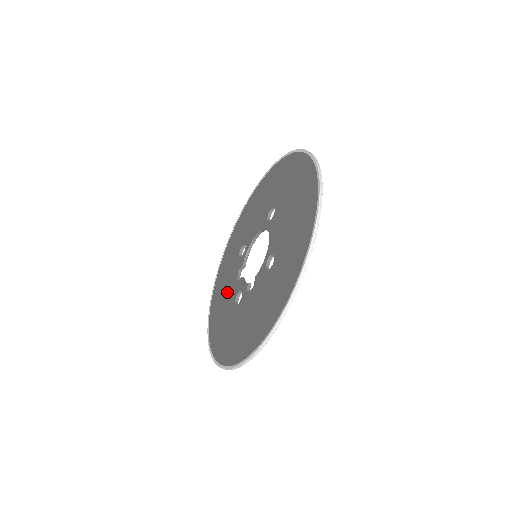
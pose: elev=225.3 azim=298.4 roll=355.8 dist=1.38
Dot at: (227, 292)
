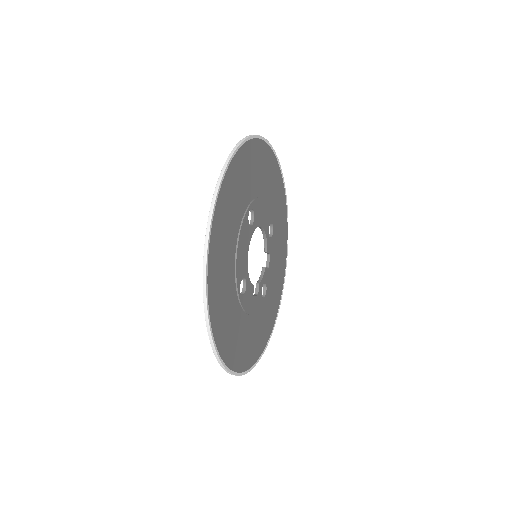
Dot at: occluded
